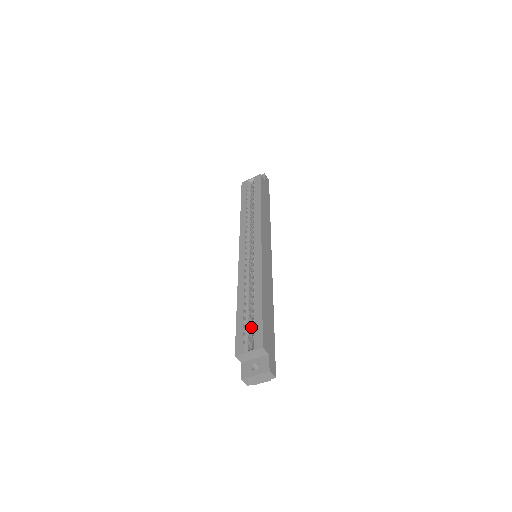
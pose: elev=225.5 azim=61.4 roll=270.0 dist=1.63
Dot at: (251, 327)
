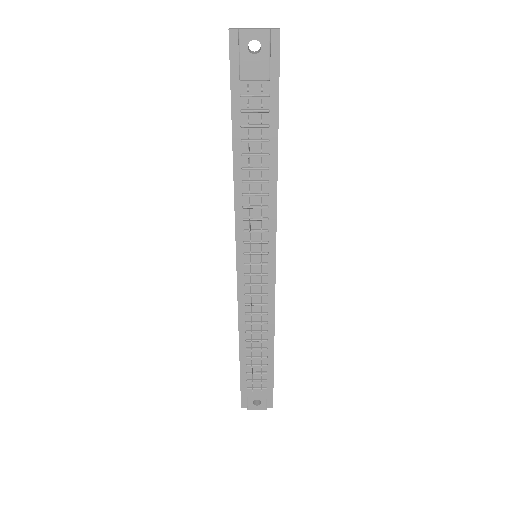
Dot at: occluded
